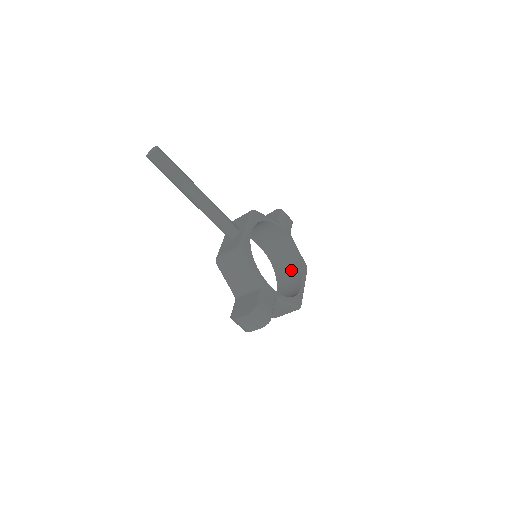
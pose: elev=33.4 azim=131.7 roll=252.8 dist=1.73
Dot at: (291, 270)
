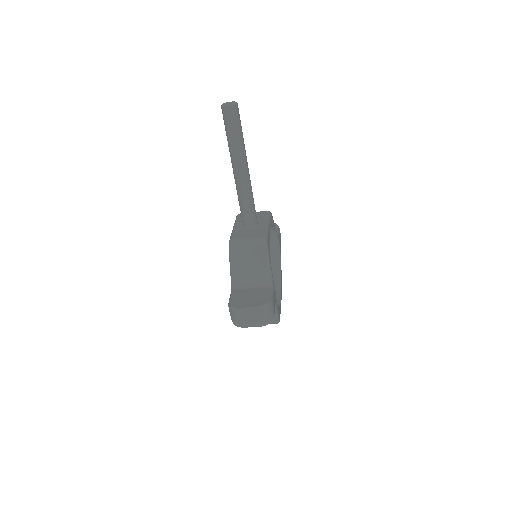
Dot at: occluded
